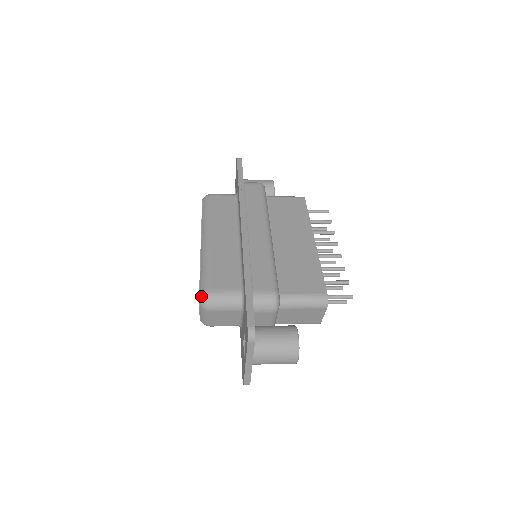
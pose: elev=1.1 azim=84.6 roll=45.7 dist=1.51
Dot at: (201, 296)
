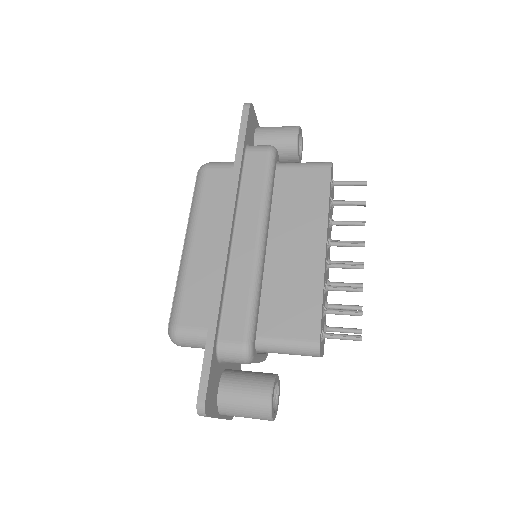
Dot at: (169, 331)
